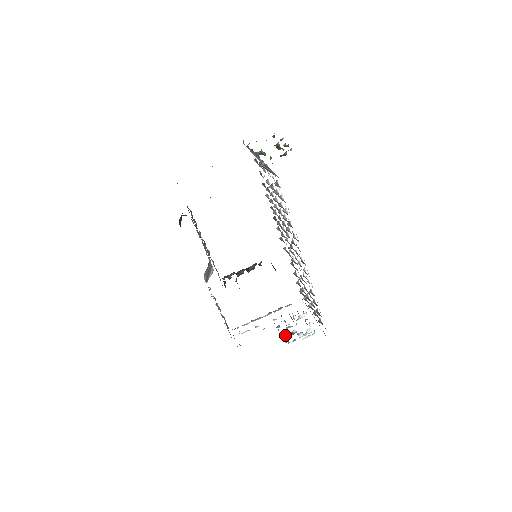
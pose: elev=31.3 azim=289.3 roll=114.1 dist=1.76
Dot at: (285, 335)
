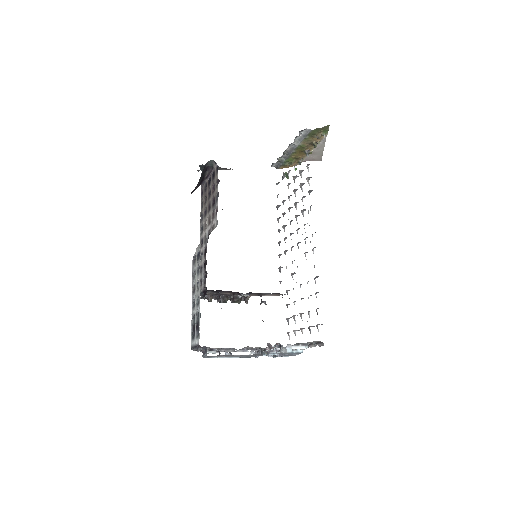
Dot at: occluded
